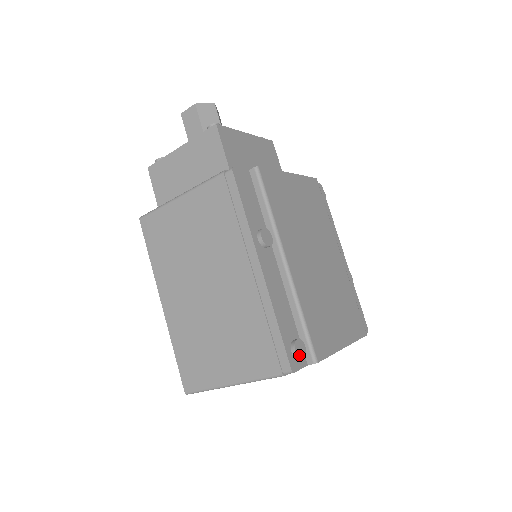
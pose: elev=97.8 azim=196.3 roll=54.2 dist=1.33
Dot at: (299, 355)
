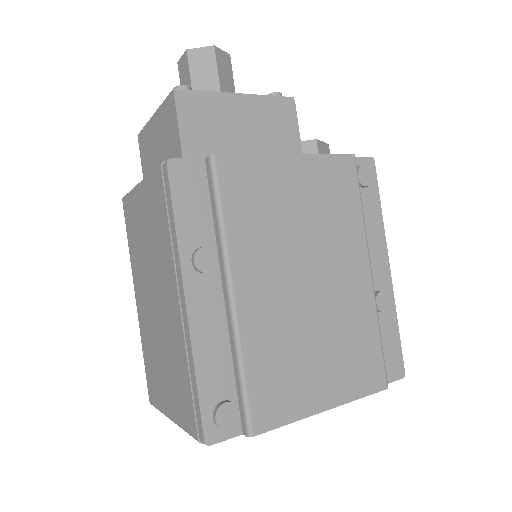
Dot at: (222, 424)
